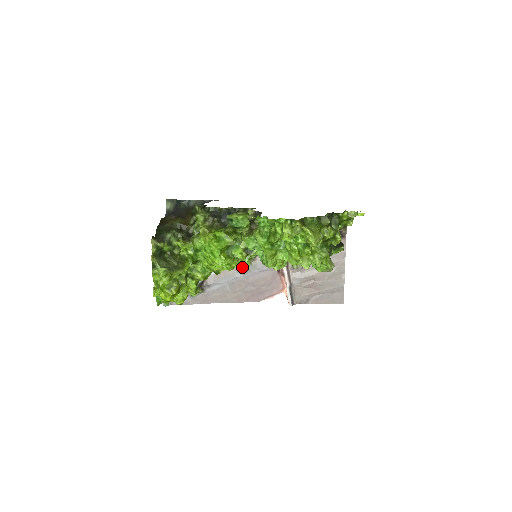
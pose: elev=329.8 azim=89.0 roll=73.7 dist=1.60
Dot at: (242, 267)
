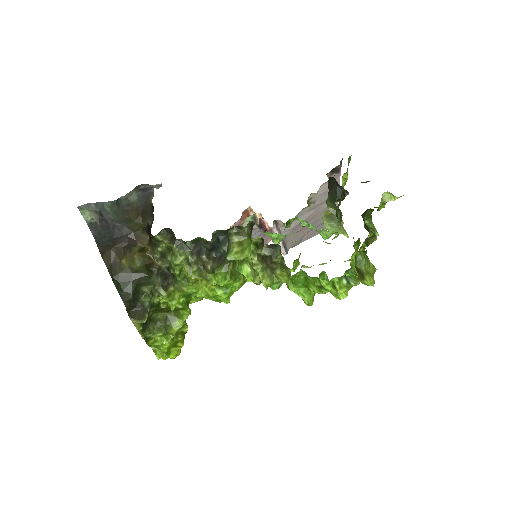
Dot at: occluded
